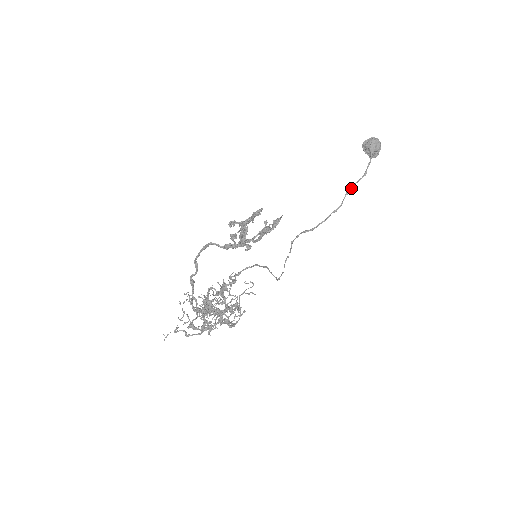
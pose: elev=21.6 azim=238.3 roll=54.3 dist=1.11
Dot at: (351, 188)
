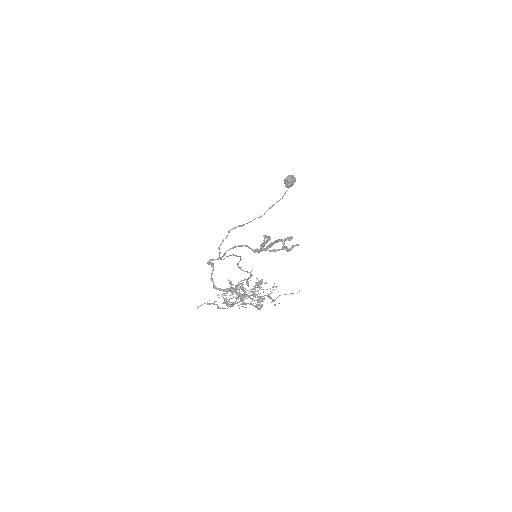
Dot at: (273, 205)
